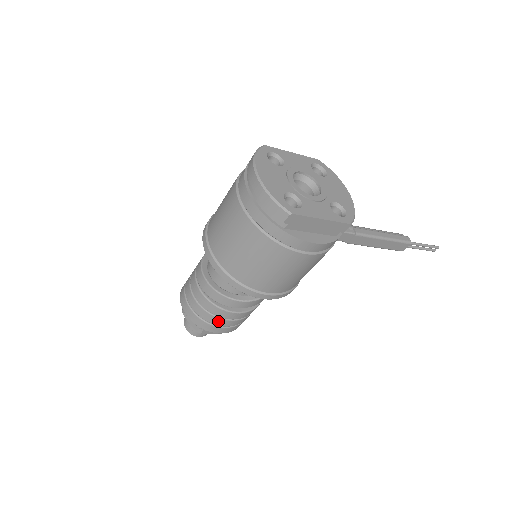
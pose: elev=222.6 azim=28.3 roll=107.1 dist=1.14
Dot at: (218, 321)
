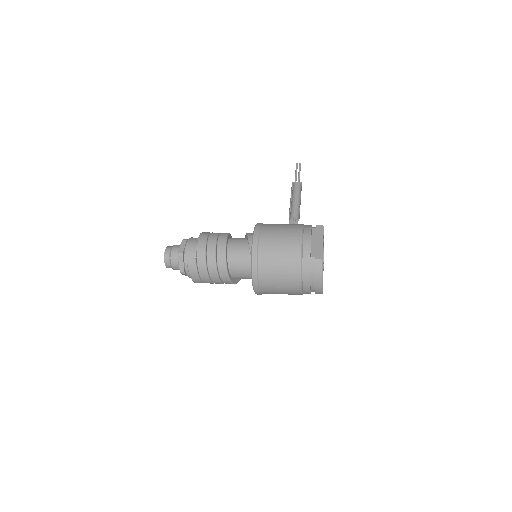
Dot at: occluded
